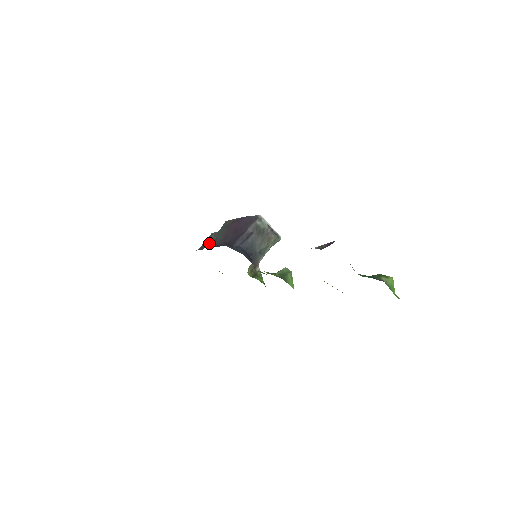
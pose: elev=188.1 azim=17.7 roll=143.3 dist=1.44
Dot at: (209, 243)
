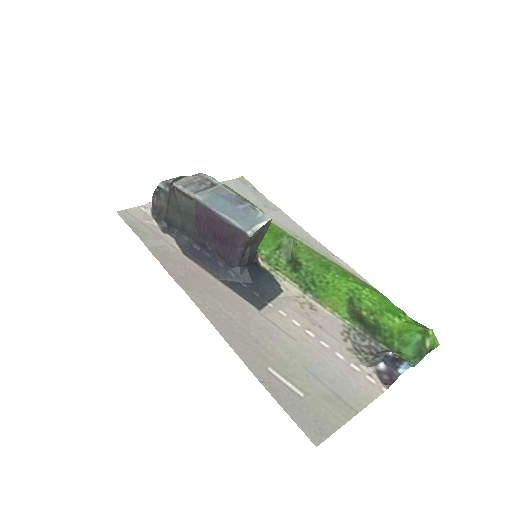
Dot at: (173, 223)
